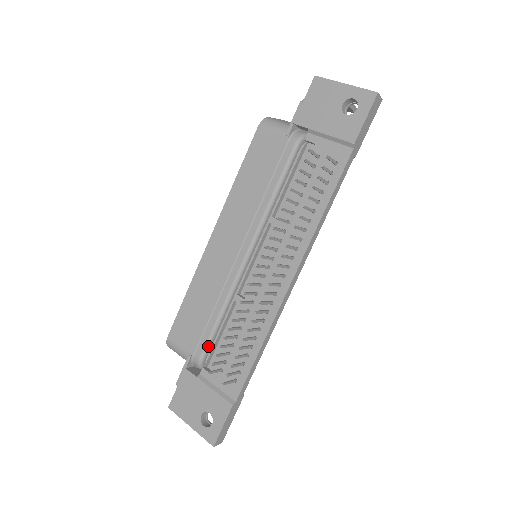
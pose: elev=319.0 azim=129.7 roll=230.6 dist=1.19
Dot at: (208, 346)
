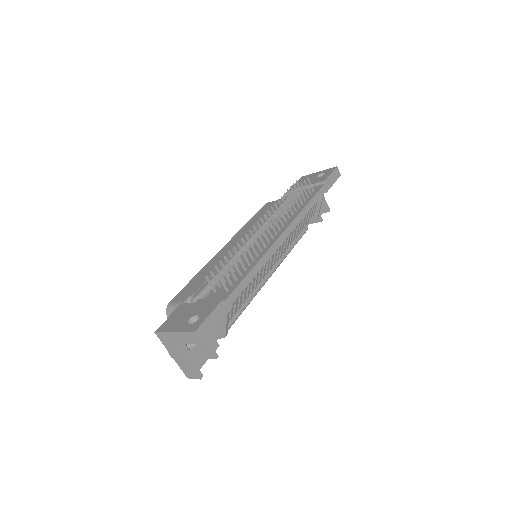
Dot at: (207, 288)
